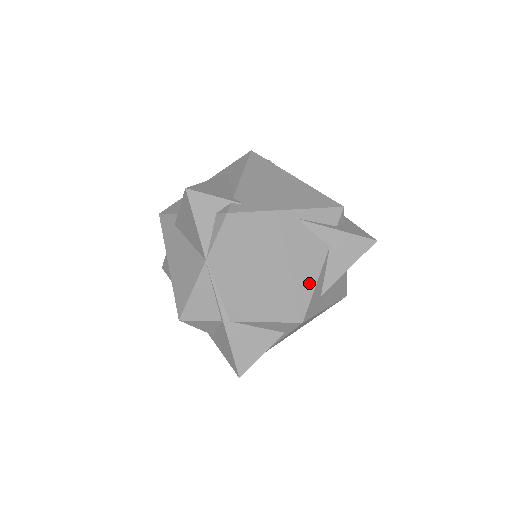
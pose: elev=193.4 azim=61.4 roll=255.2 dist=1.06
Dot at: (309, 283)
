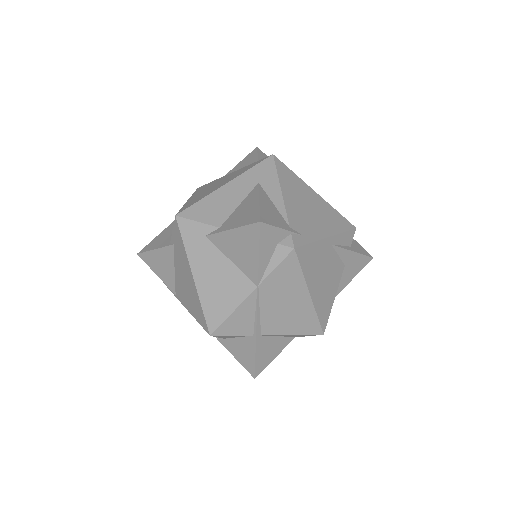
Dot at: (331, 300)
